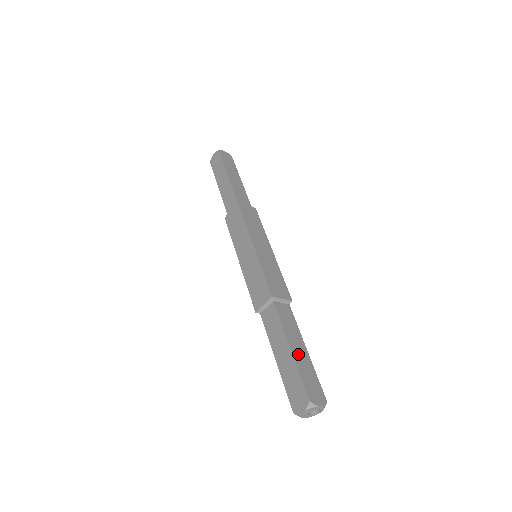
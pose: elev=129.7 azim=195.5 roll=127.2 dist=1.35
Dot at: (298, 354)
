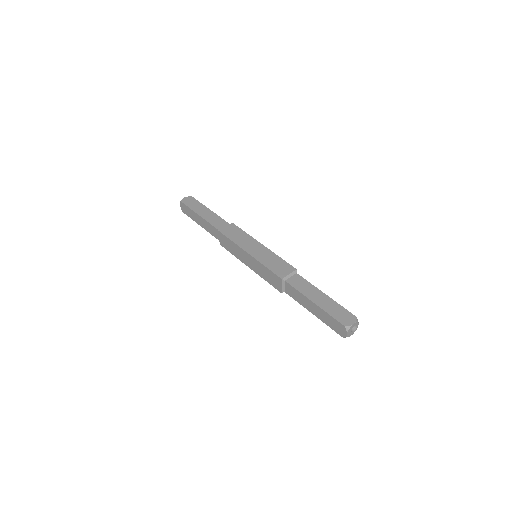
Dot at: (321, 302)
